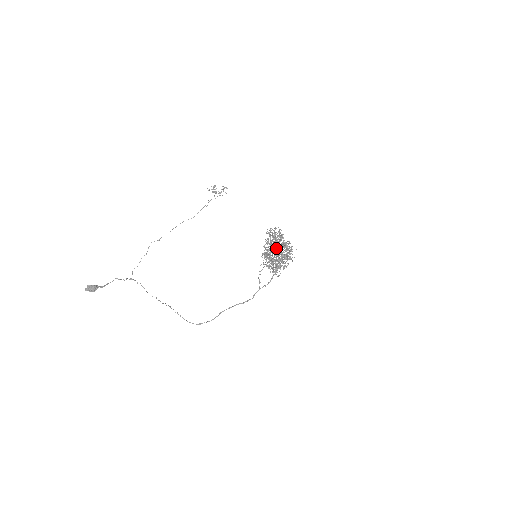
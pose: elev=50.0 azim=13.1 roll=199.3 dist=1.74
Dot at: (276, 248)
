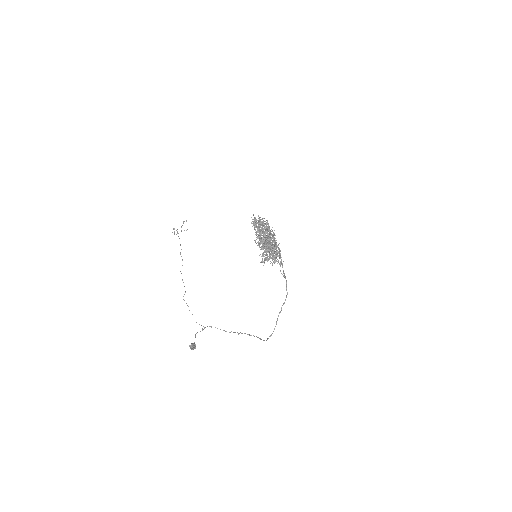
Dot at: occluded
